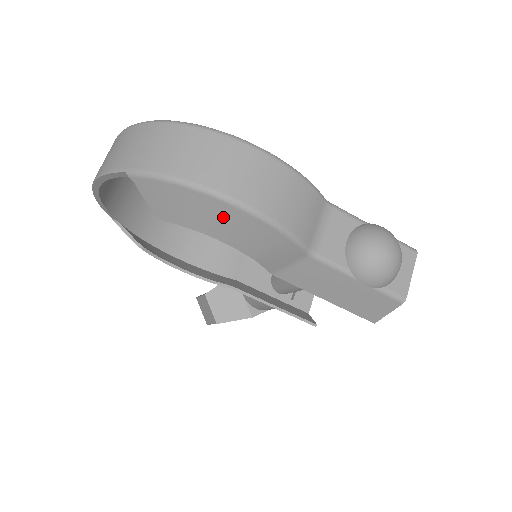
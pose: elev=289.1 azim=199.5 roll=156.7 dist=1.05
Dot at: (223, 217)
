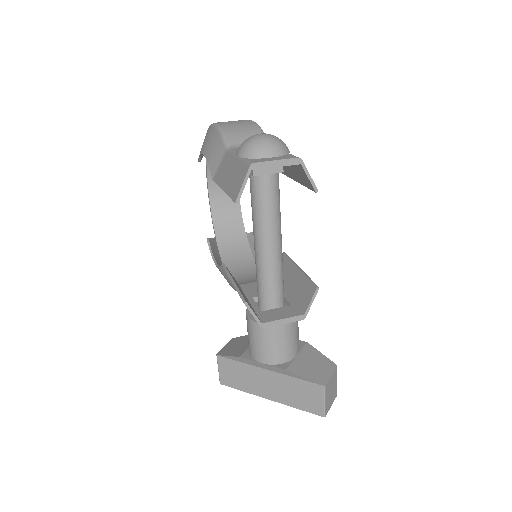
Dot at: (208, 136)
